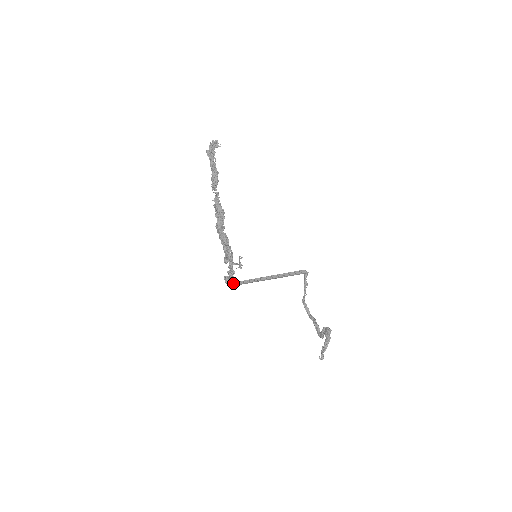
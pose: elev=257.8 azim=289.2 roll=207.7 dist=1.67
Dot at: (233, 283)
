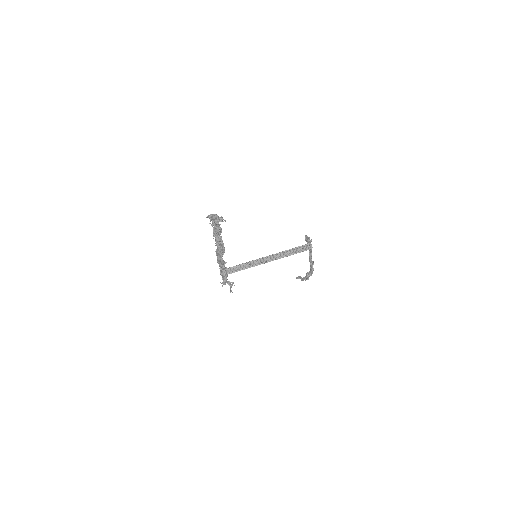
Dot at: (229, 268)
